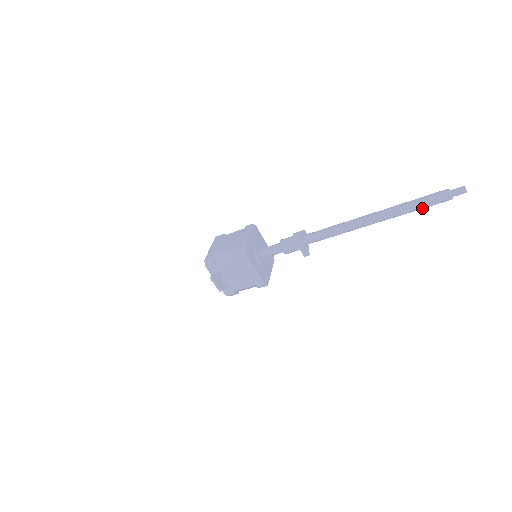
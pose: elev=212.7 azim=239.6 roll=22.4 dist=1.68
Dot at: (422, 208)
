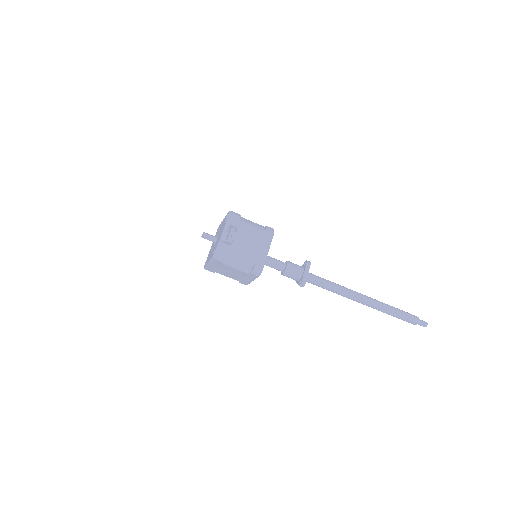
Dot at: (398, 315)
